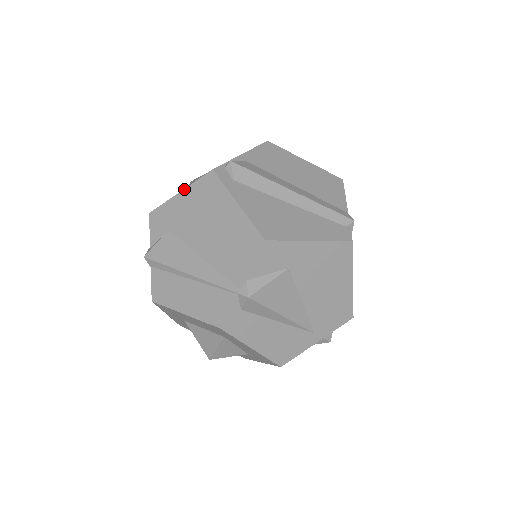
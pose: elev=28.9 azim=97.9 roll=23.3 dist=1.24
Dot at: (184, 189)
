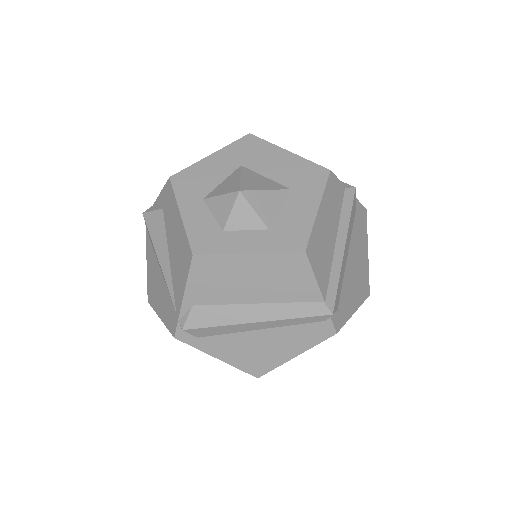
Dot at: (162, 321)
